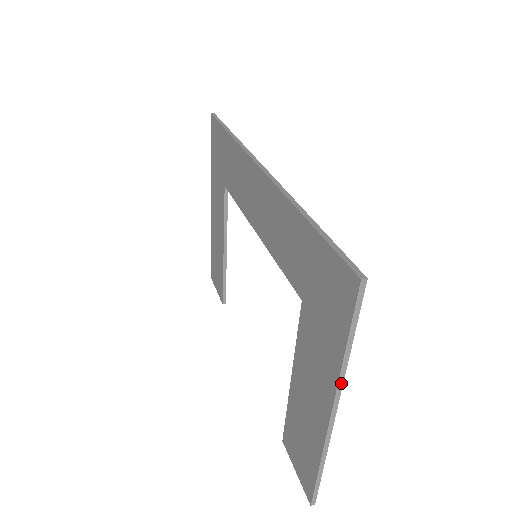
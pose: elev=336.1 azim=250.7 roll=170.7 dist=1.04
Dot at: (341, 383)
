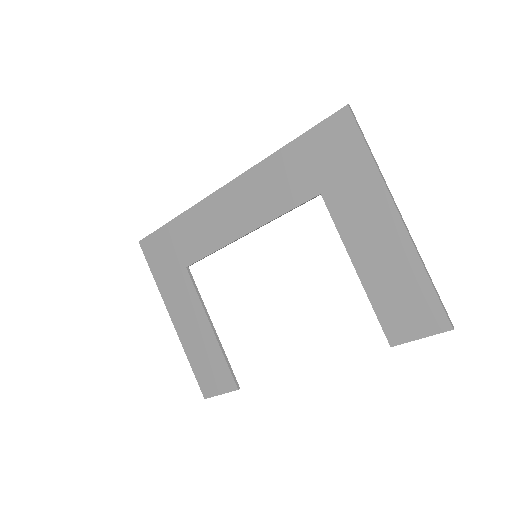
Dot at: (386, 184)
